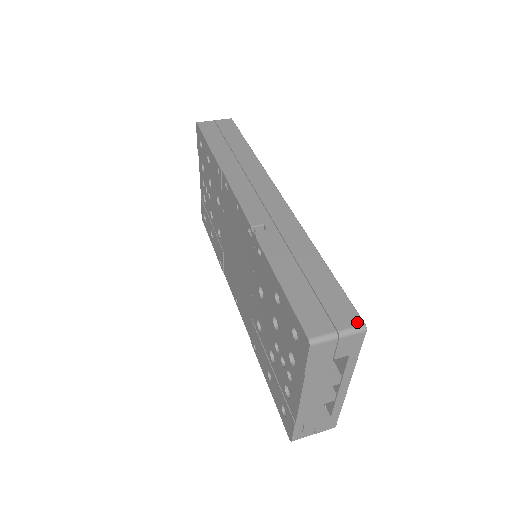
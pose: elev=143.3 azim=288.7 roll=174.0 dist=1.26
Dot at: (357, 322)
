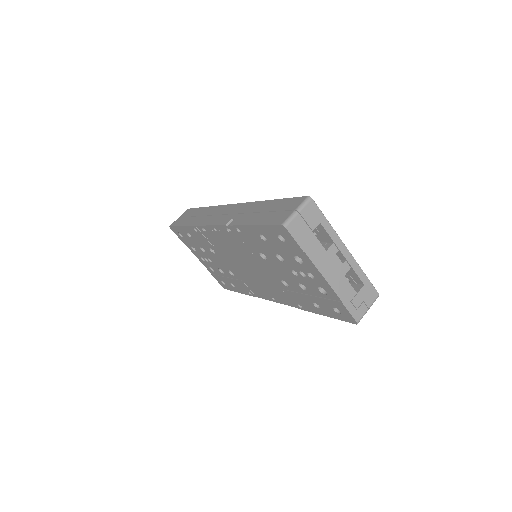
Dot at: (303, 199)
